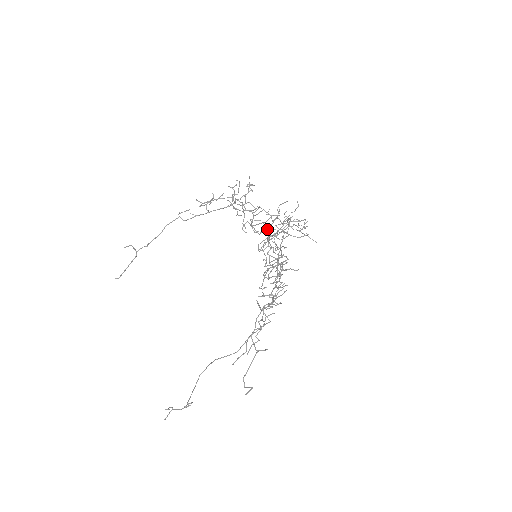
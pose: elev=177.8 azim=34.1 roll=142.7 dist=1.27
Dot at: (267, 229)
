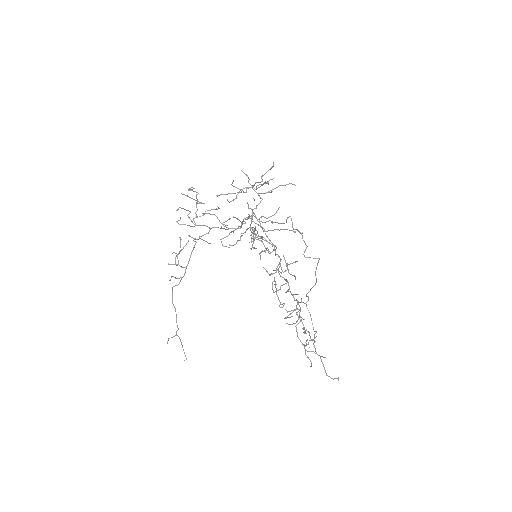
Dot at: (243, 221)
